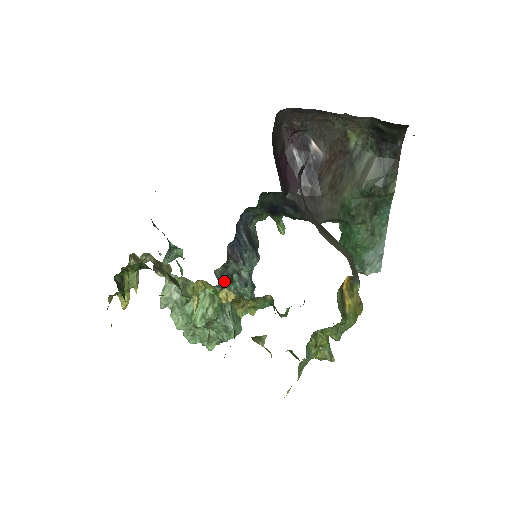
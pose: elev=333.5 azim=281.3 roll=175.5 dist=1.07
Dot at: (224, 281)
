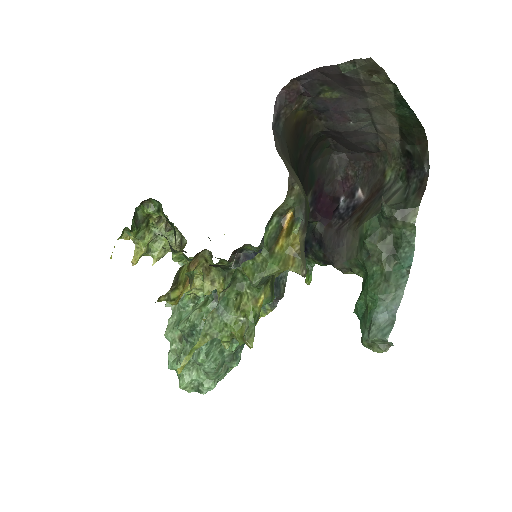
Dot at: occluded
